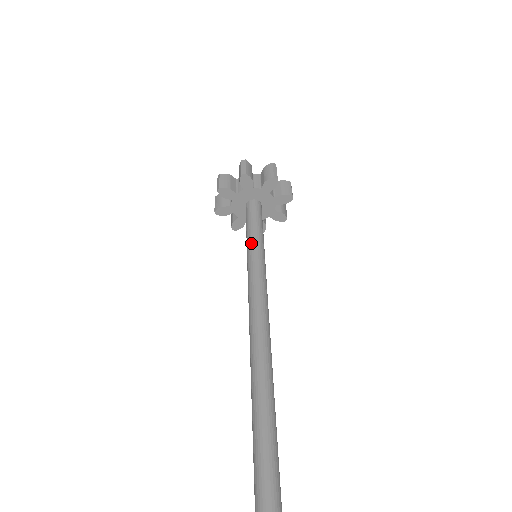
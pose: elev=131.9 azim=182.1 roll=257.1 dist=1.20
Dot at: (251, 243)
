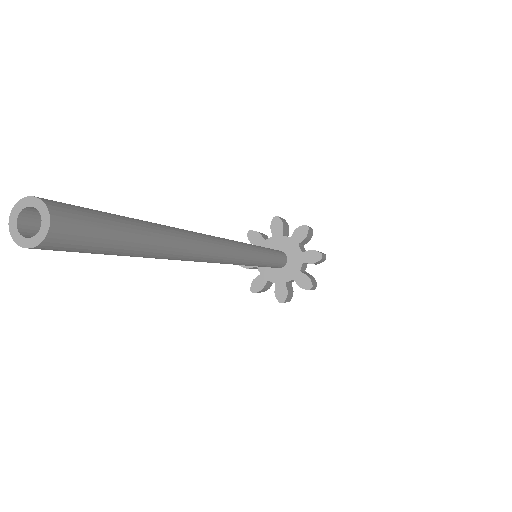
Dot at: occluded
